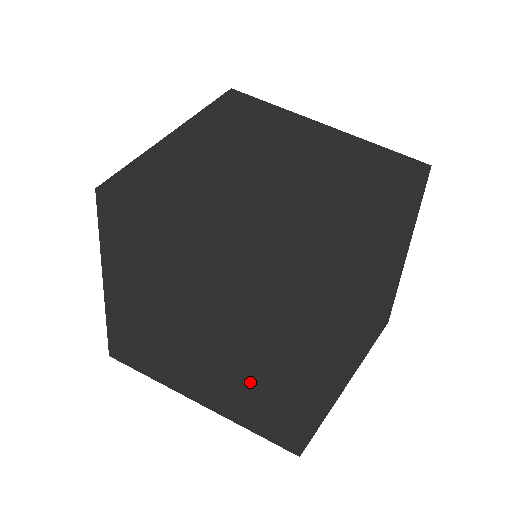
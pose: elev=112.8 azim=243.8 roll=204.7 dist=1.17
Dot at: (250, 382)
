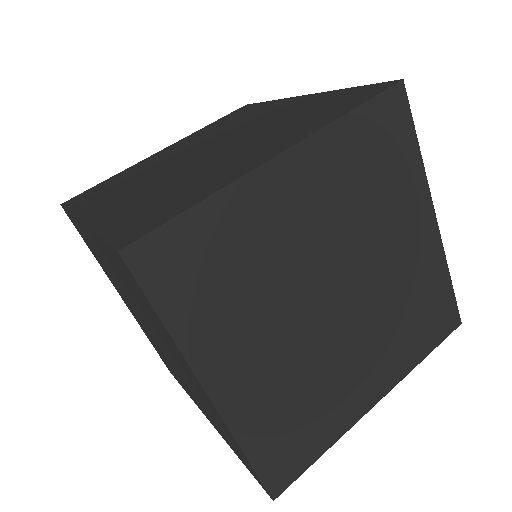
Dot at: (165, 356)
